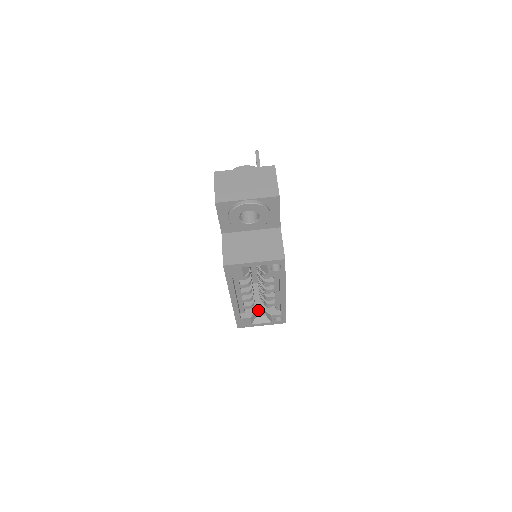
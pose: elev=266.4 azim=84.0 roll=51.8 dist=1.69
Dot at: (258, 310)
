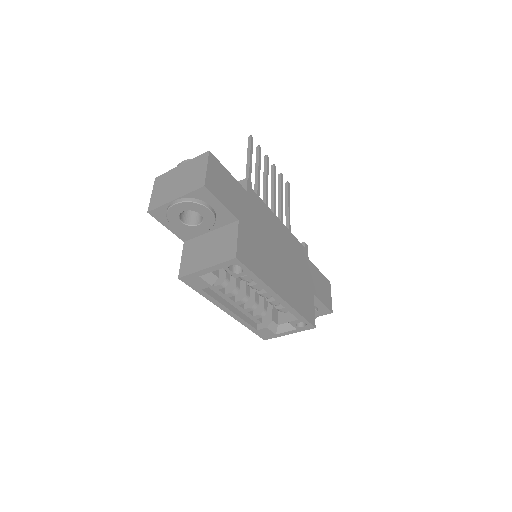
Dot at: (281, 317)
